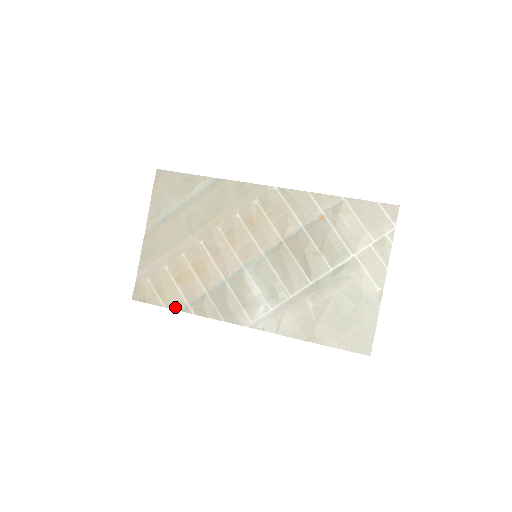
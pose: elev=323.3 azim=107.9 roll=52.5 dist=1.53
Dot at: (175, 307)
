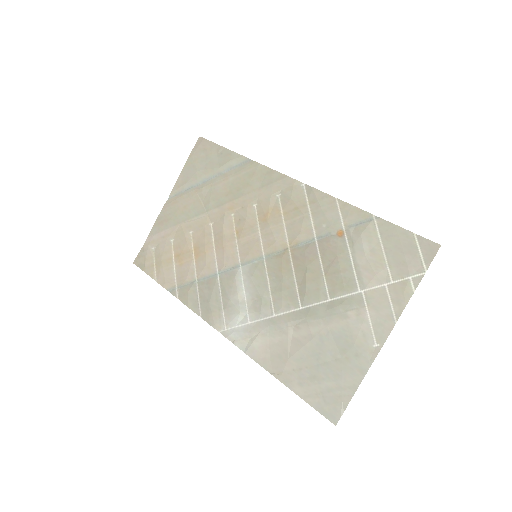
Dot at: (164, 284)
